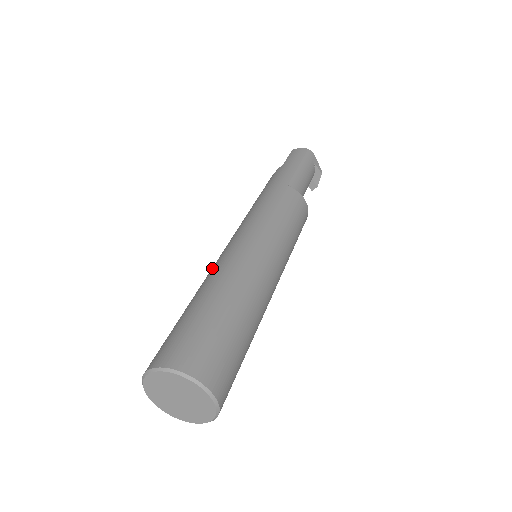
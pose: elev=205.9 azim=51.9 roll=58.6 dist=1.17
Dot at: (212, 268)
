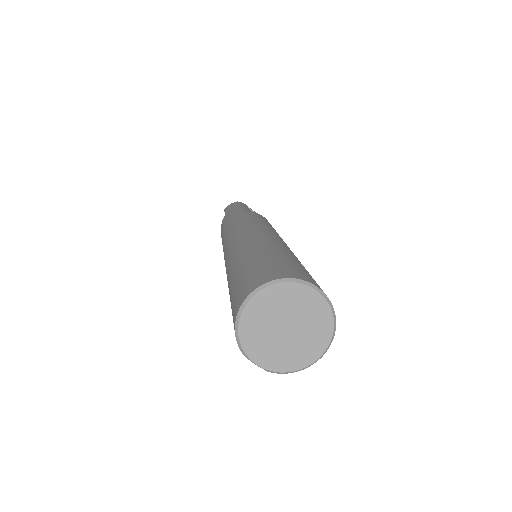
Dot at: (228, 262)
